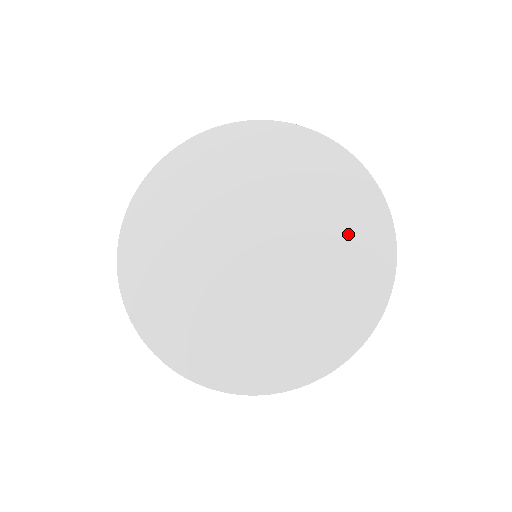
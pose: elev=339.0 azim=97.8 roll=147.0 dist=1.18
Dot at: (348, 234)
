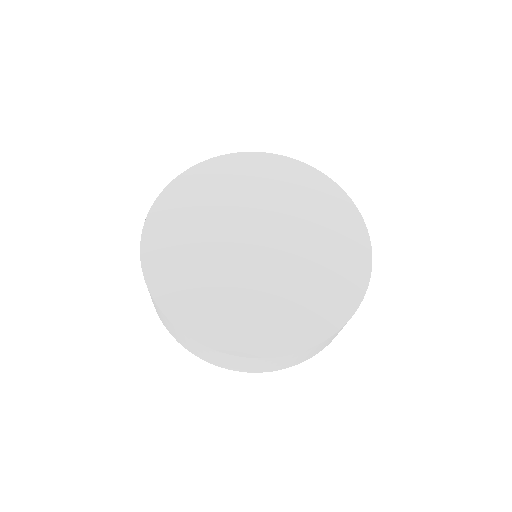
Dot at: (327, 218)
